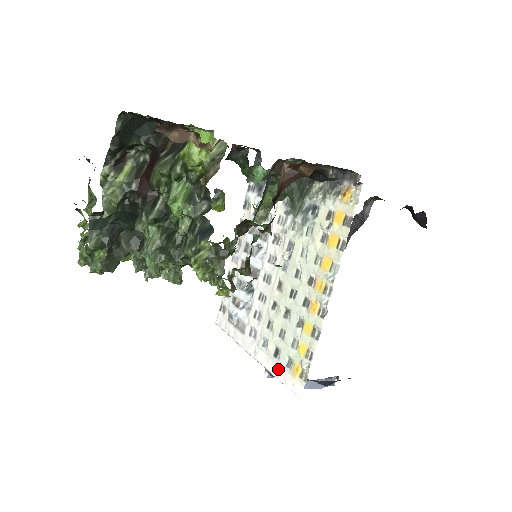
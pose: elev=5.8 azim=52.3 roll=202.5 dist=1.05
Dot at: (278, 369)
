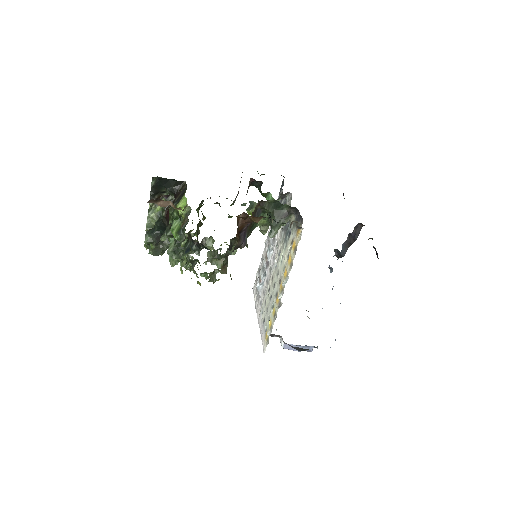
Dot at: (262, 331)
